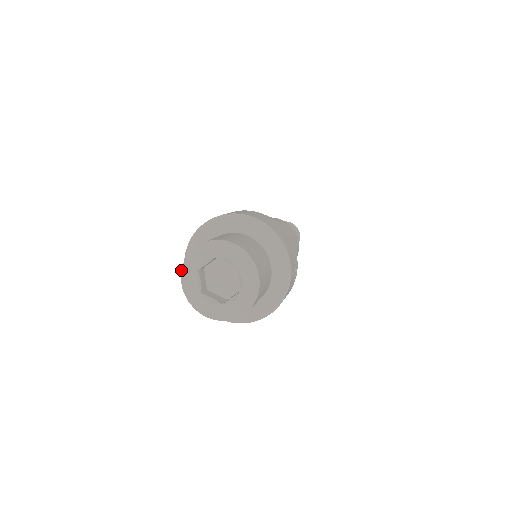
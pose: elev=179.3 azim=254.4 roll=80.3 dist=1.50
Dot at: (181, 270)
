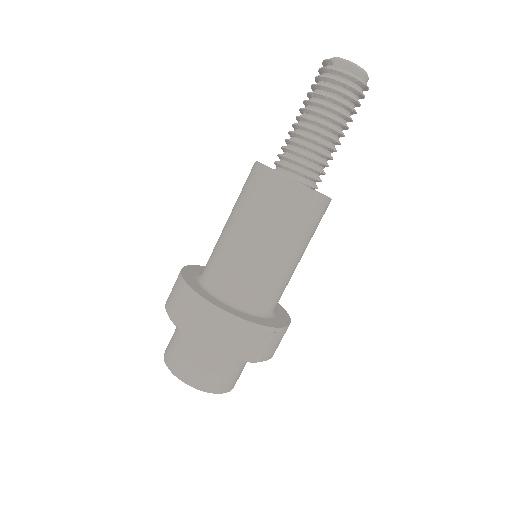
Dot at: occluded
